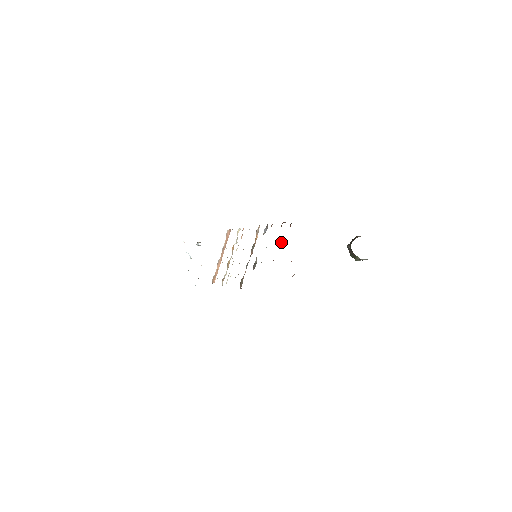
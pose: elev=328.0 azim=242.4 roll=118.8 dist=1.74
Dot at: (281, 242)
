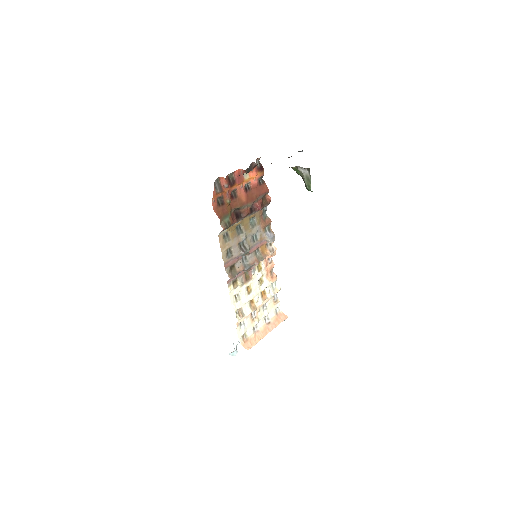
Dot at: (259, 208)
